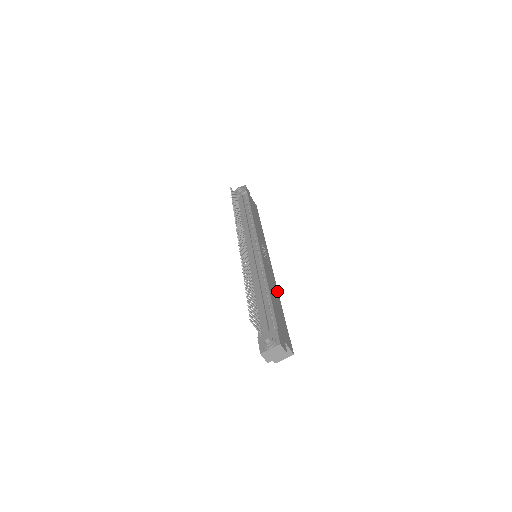
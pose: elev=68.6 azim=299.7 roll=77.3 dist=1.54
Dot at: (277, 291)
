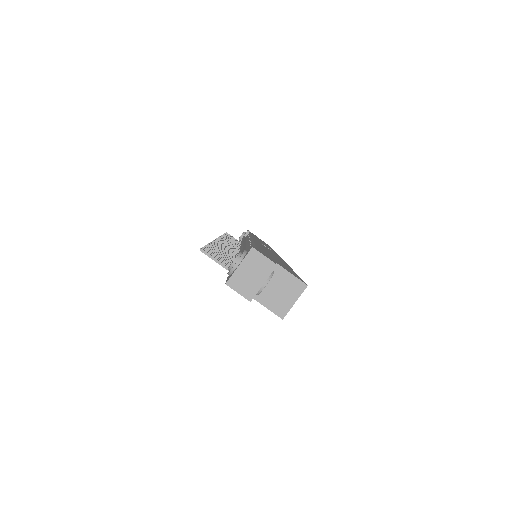
Dot at: occluded
